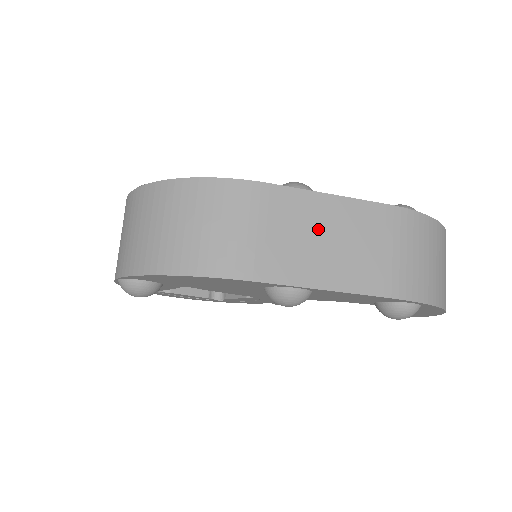
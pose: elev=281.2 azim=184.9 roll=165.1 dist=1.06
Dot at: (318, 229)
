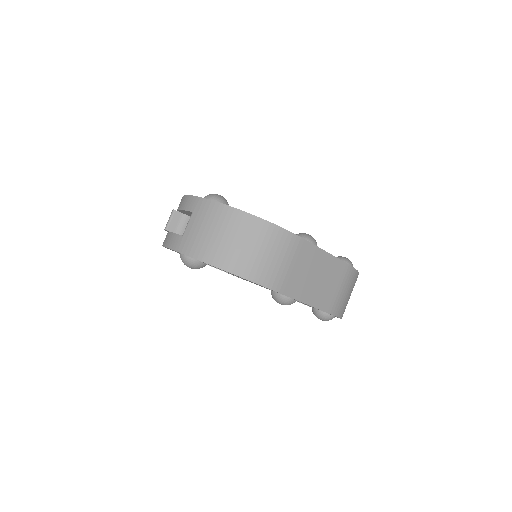
Dot at: (315, 270)
